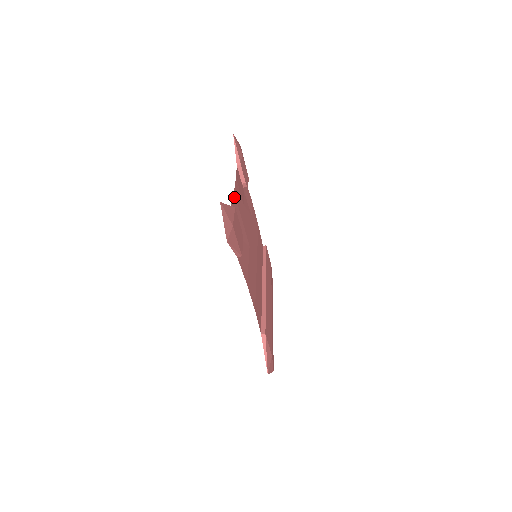
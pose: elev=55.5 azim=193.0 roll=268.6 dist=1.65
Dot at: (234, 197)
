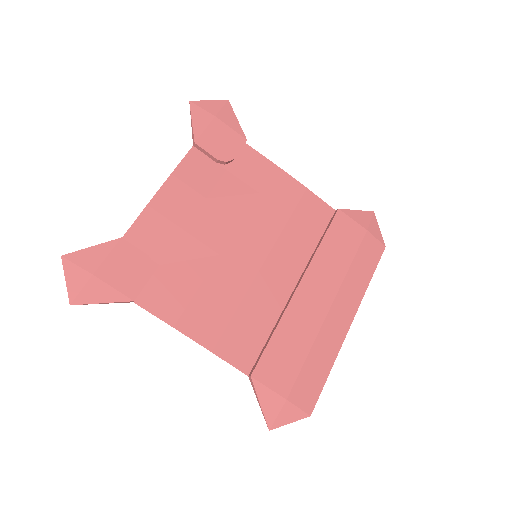
Dot at: (147, 212)
